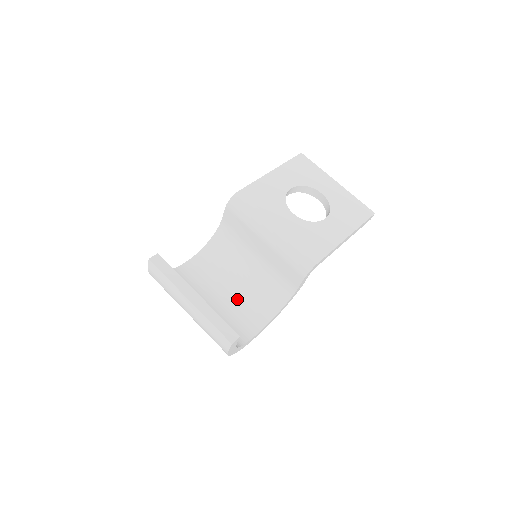
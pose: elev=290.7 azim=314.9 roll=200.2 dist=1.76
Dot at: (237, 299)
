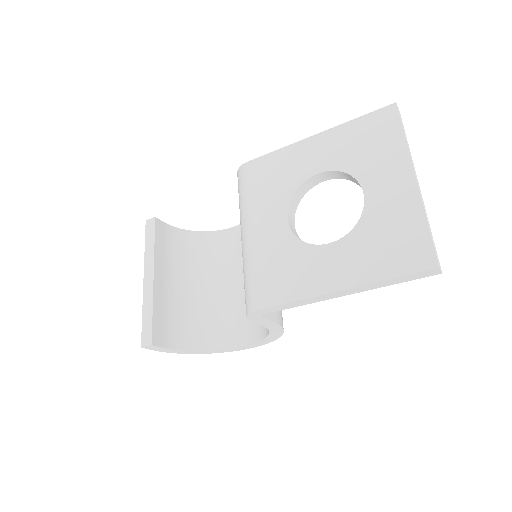
Dot at: occluded
